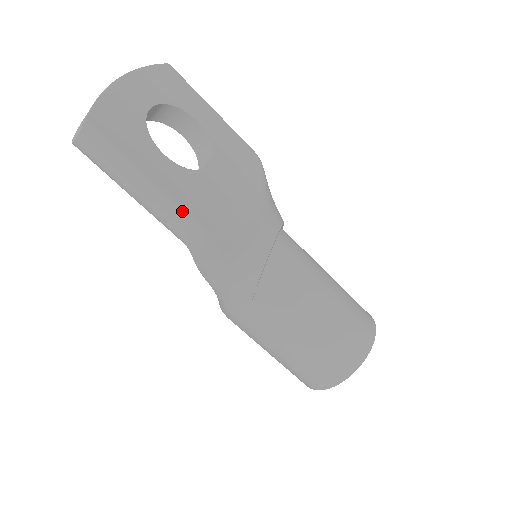
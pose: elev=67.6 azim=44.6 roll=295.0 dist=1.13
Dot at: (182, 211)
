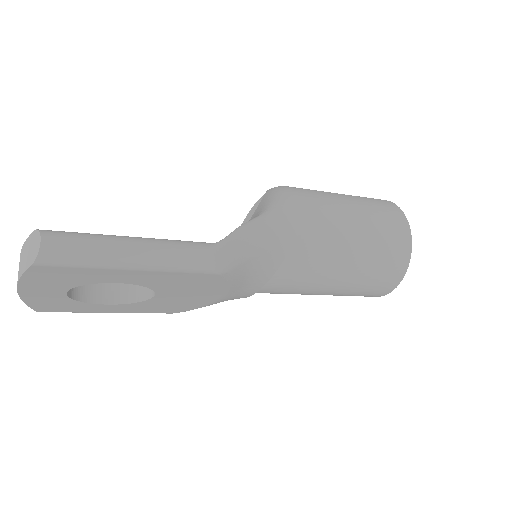
Dot at: occluded
